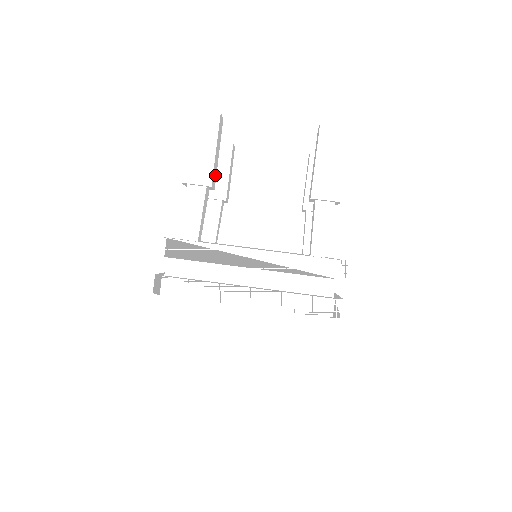
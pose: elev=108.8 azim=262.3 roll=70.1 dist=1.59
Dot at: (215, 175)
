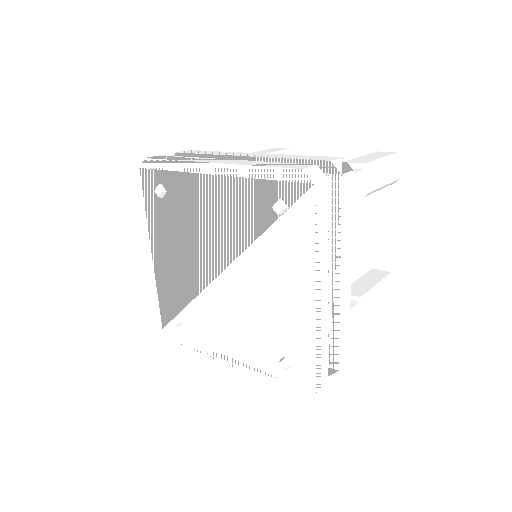
Dot at: occluded
